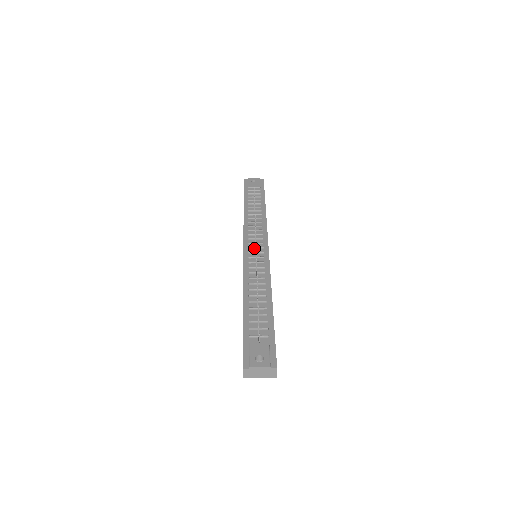
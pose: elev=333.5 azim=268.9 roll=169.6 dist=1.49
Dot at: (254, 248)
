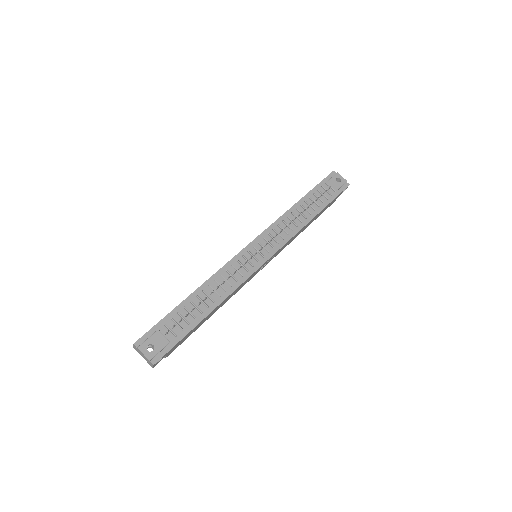
Dot at: (257, 250)
